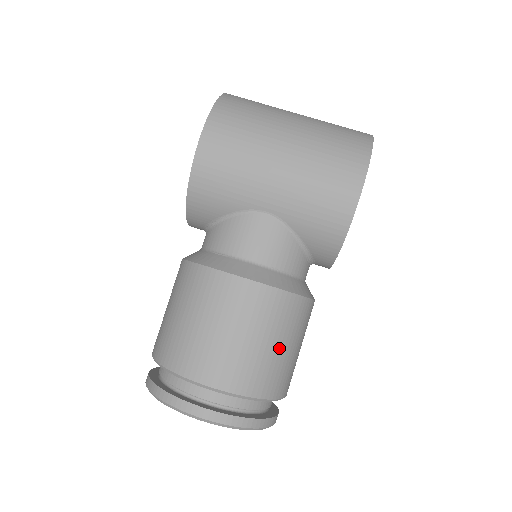
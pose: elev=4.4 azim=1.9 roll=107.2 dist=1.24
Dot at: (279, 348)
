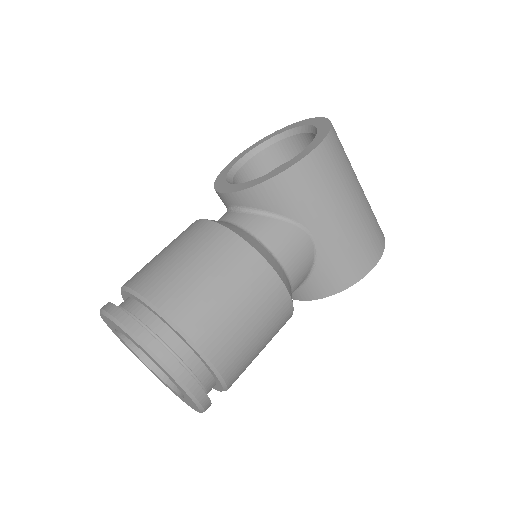
Dot at: (260, 350)
